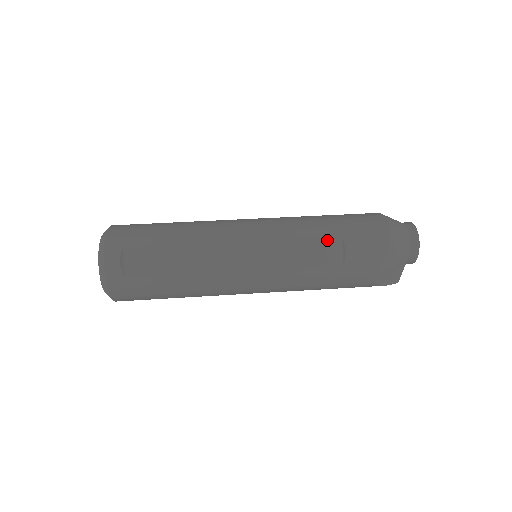
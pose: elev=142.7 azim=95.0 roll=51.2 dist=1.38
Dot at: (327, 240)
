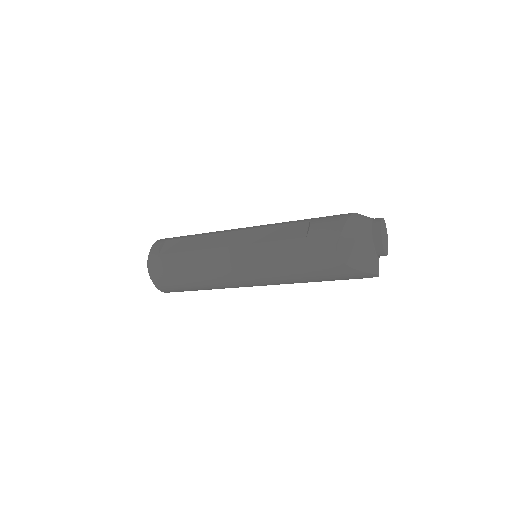
Dot at: (298, 224)
